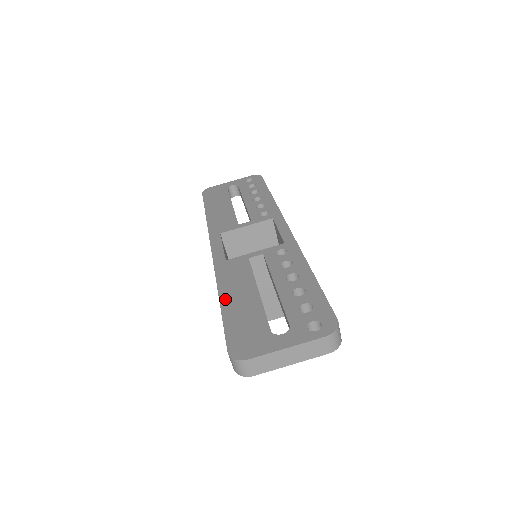
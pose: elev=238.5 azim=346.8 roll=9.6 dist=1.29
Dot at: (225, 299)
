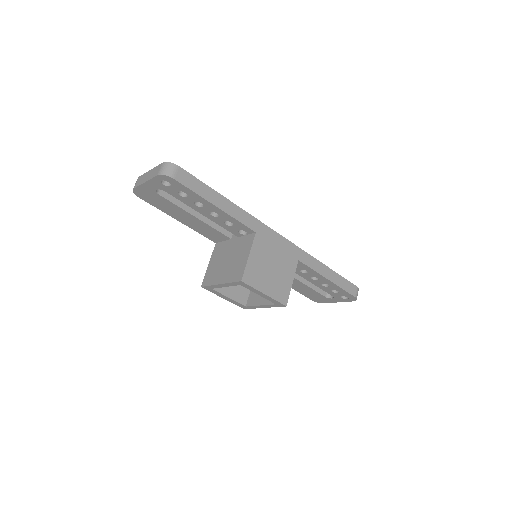
Dot at: occluded
